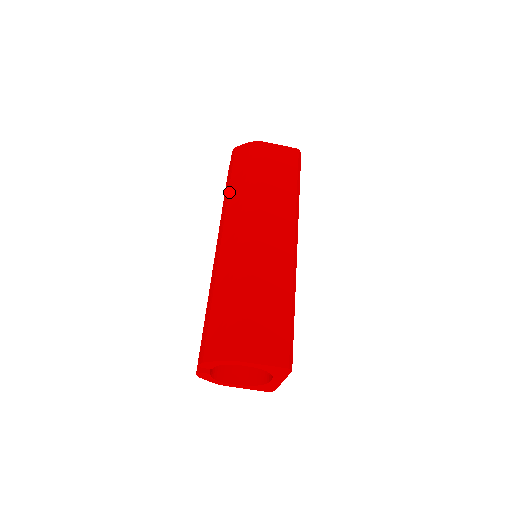
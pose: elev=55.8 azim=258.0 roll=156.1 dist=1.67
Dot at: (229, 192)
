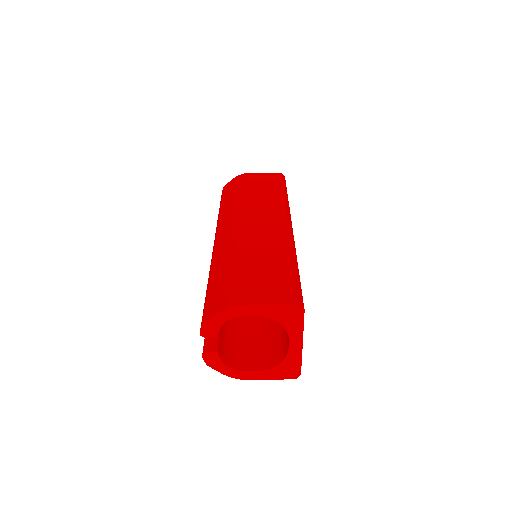
Dot at: (220, 210)
